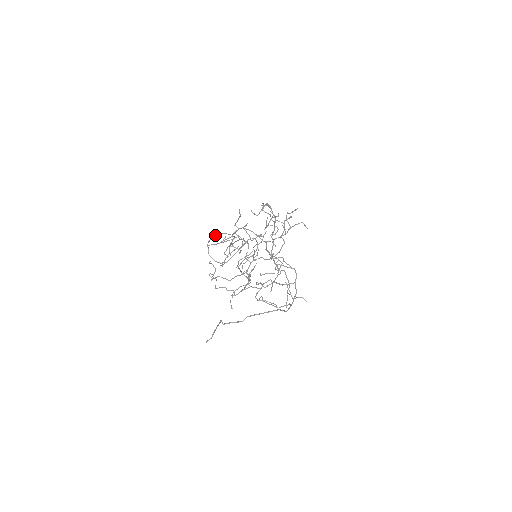
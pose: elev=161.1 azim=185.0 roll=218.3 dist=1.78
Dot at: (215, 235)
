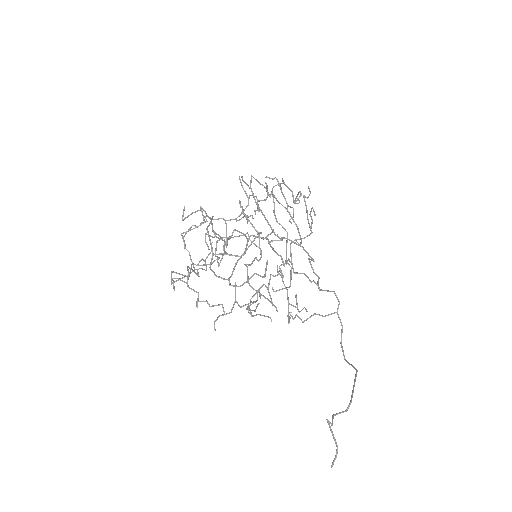
Dot at: (207, 227)
